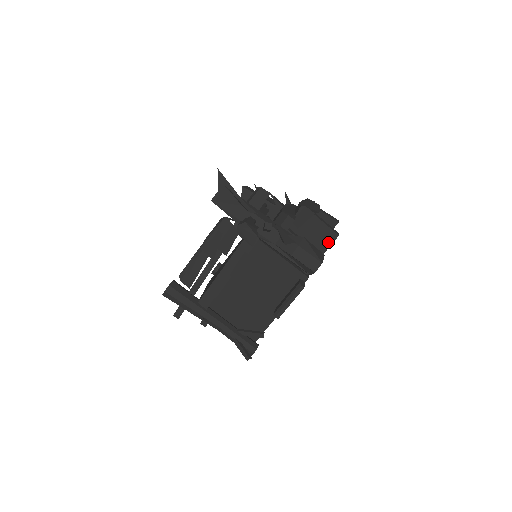
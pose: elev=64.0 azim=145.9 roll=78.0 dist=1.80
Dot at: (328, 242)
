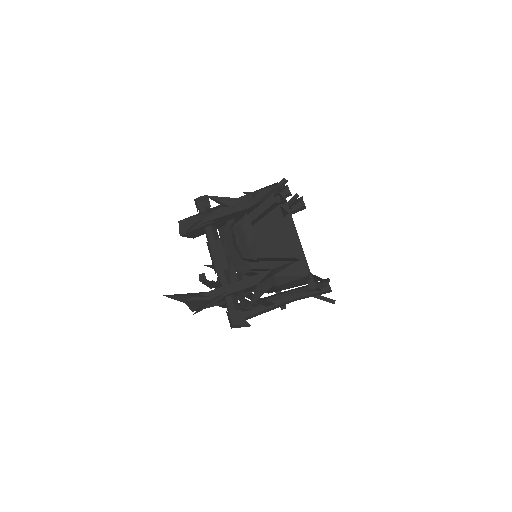
Dot at: occluded
